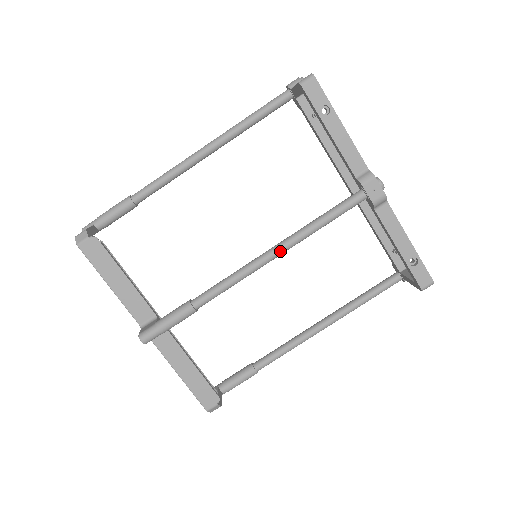
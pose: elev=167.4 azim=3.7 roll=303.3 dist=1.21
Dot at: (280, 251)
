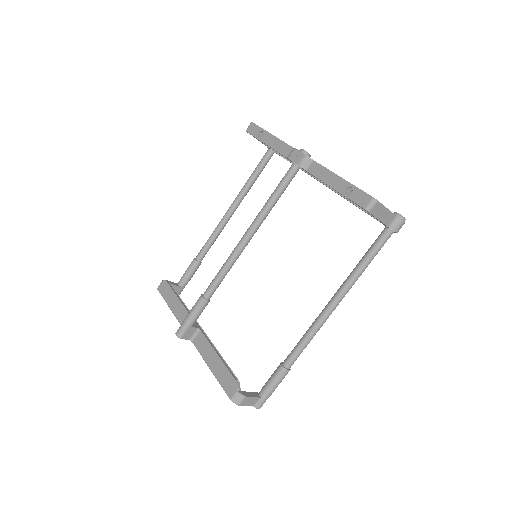
Dot at: (248, 232)
